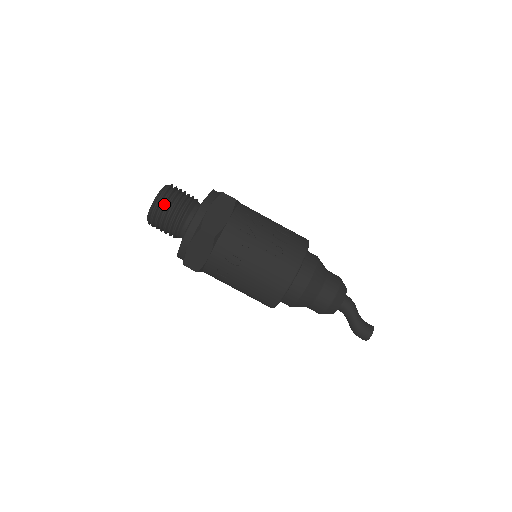
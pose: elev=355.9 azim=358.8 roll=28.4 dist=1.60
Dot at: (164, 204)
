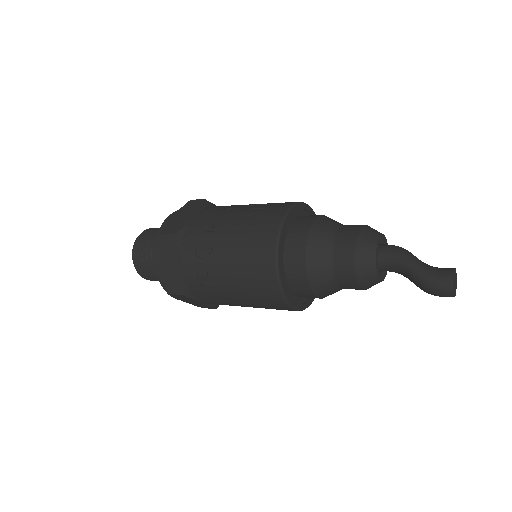
Dot at: (141, 242)
